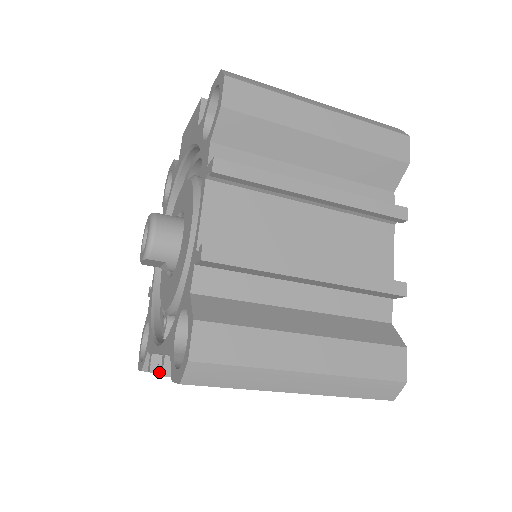
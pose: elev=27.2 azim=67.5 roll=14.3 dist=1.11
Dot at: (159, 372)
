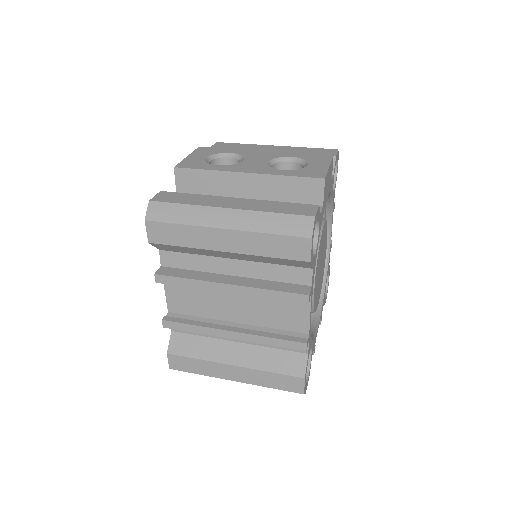
Dot at: occluded
